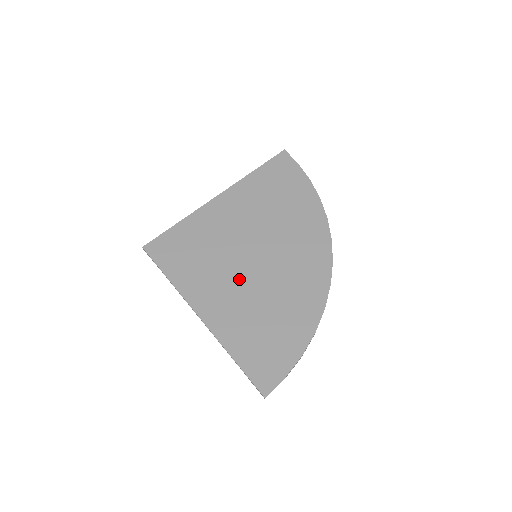
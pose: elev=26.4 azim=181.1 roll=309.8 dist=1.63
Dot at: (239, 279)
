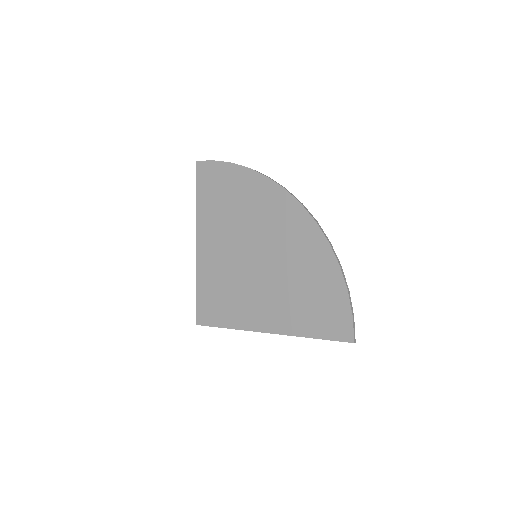
Dot at: (263, 283)
